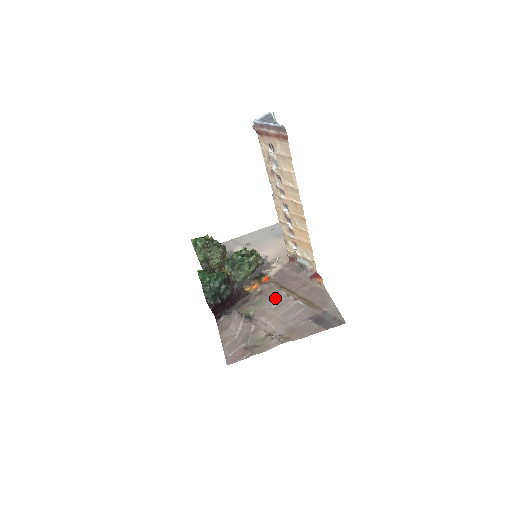
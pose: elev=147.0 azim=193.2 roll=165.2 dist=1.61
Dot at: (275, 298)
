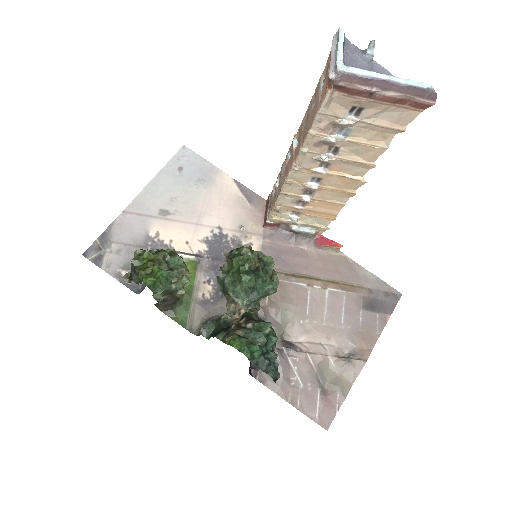
Dot at: (299, 299)
